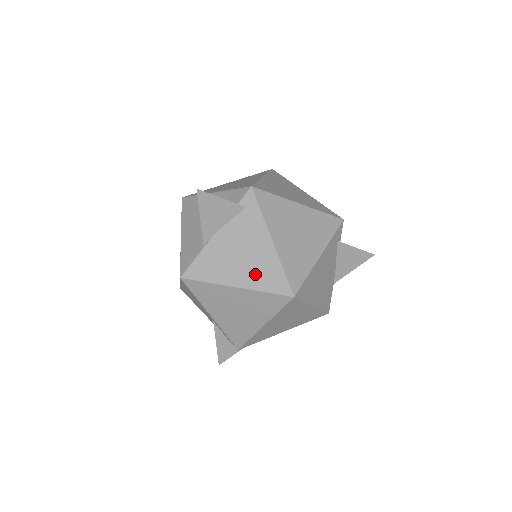
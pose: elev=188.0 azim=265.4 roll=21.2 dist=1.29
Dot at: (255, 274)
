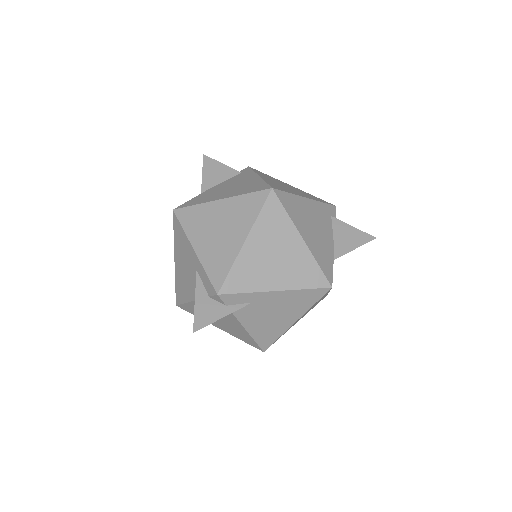
Dot at: (240, 190)
